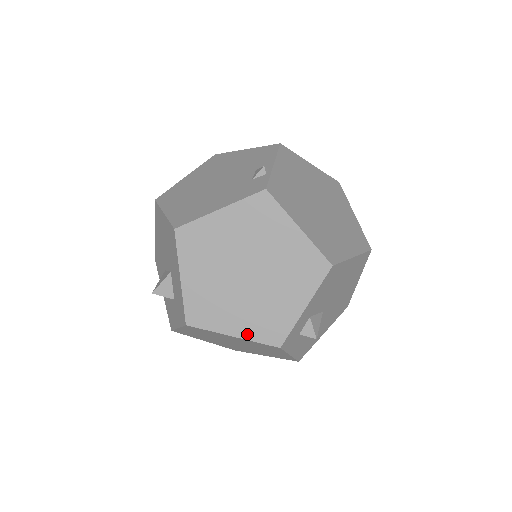
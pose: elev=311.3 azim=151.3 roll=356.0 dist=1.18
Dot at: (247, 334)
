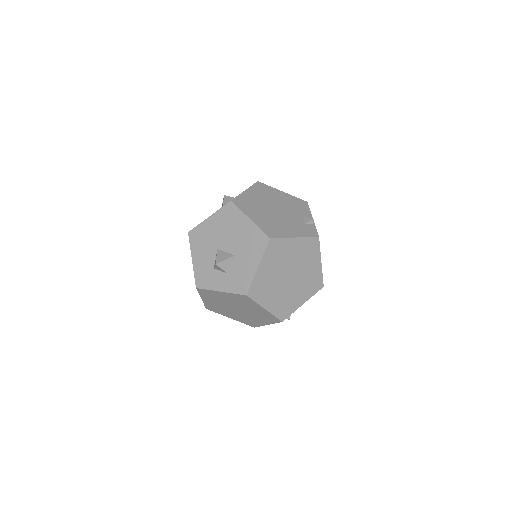
Dot at: (272, 310)
